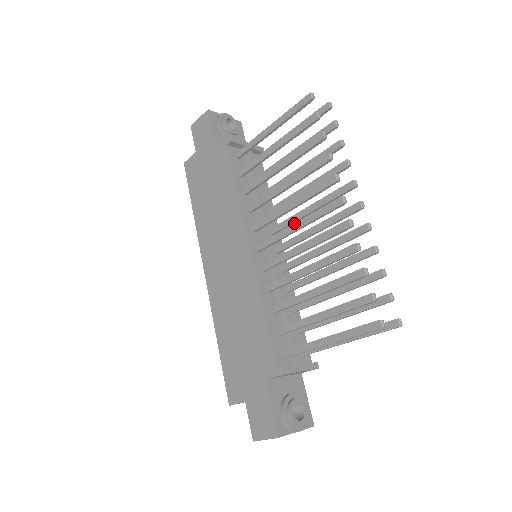
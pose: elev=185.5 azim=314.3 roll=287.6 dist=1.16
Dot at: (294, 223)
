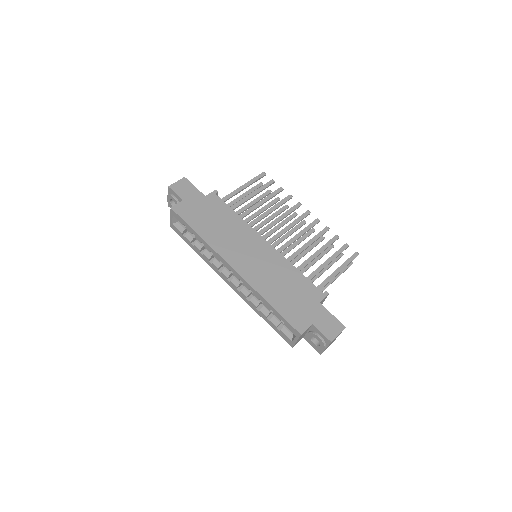
Dot at: (286, 226)
